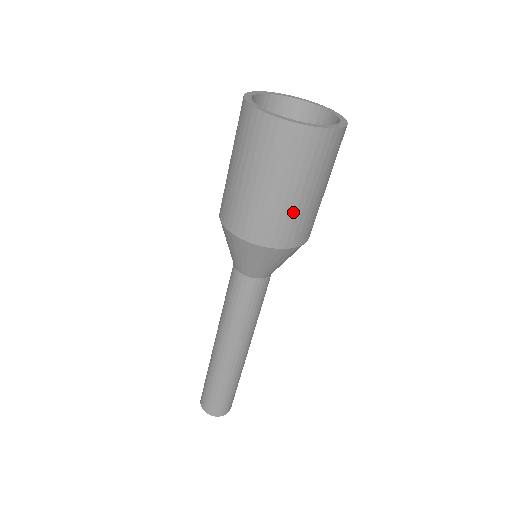
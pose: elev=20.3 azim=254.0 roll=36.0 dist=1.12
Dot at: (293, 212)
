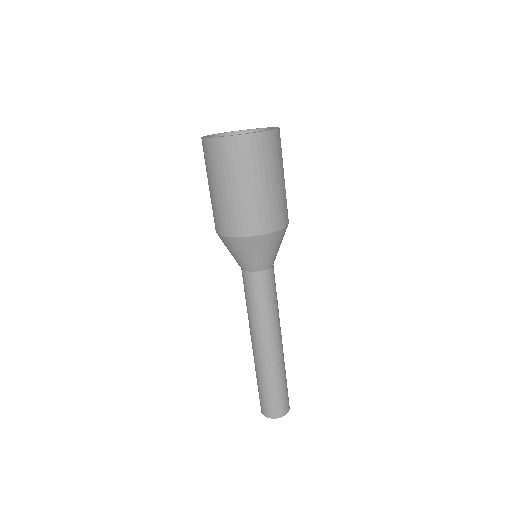
Dot at: (255, 203)
